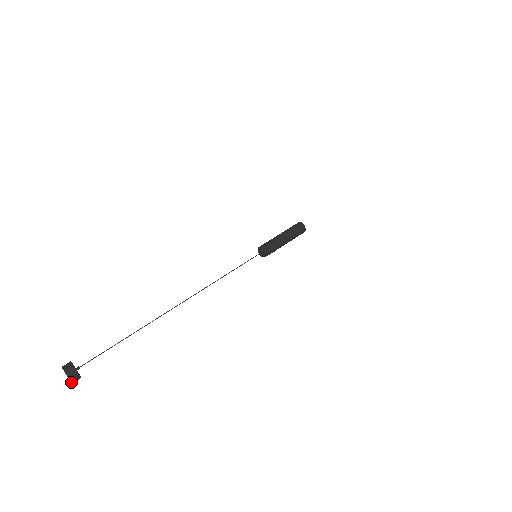
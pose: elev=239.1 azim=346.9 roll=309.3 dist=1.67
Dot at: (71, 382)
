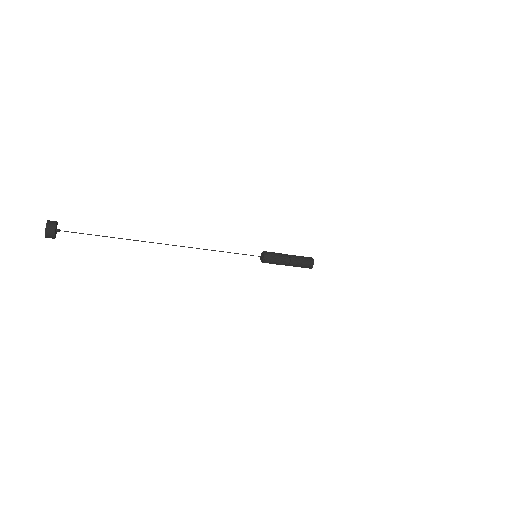
Dot at: (46, 237)
